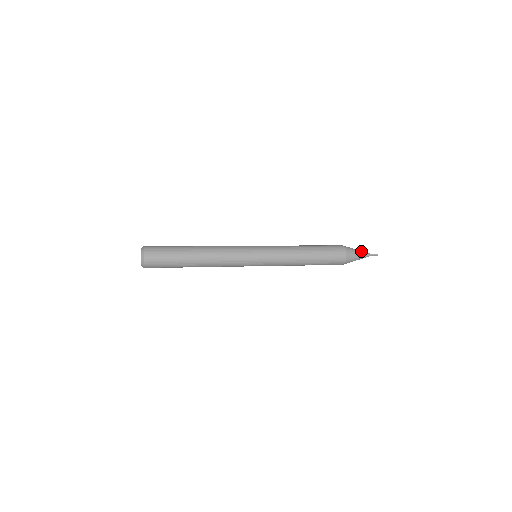
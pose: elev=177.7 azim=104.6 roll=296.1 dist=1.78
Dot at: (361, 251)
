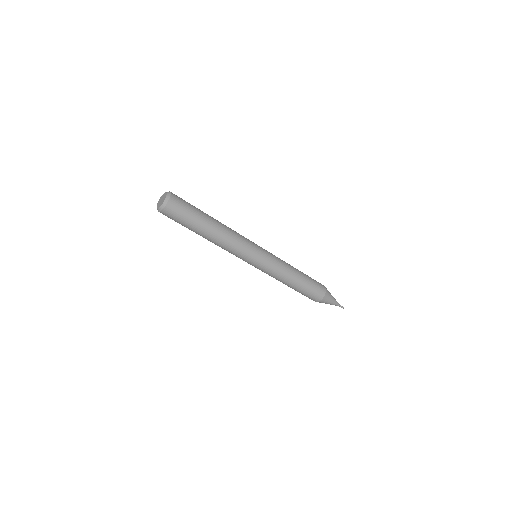
Dot at: (335, 299)
